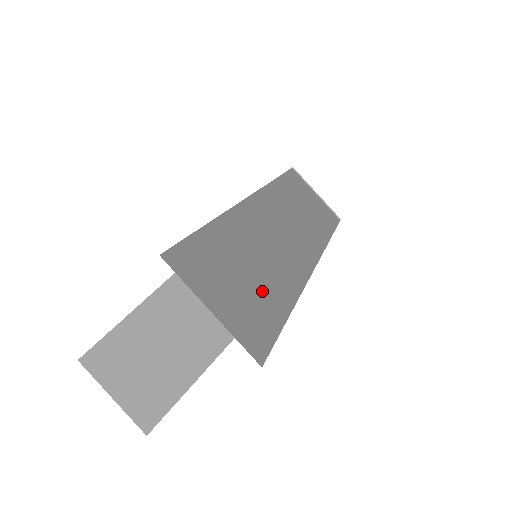
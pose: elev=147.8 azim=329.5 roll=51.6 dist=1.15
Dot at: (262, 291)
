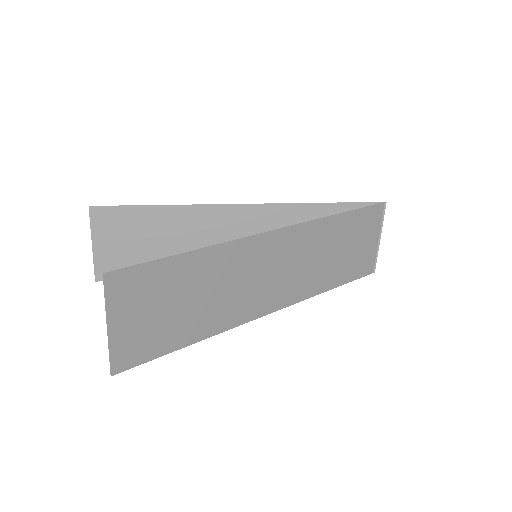
Dot at: (179, 322)
